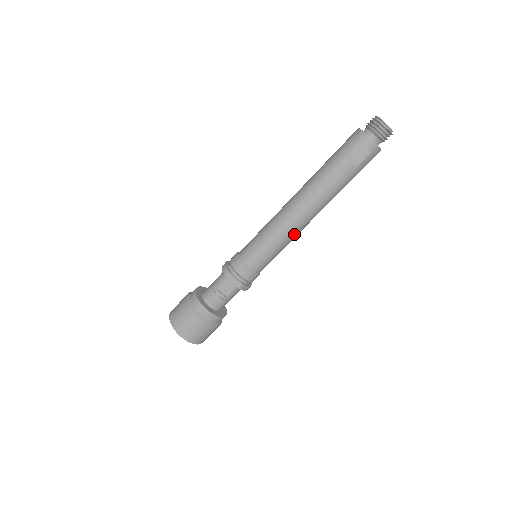
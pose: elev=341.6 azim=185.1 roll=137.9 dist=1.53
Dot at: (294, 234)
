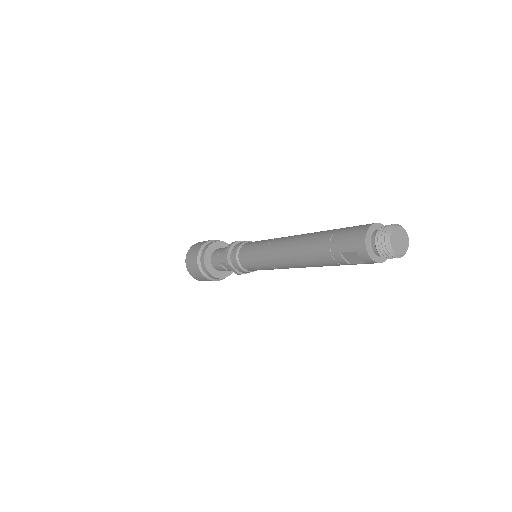
Dot at: occluded
